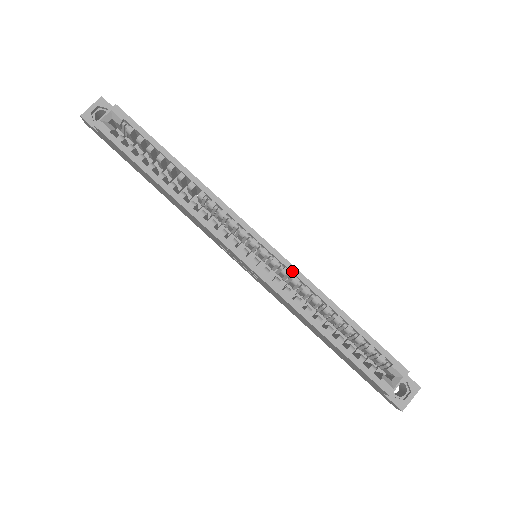
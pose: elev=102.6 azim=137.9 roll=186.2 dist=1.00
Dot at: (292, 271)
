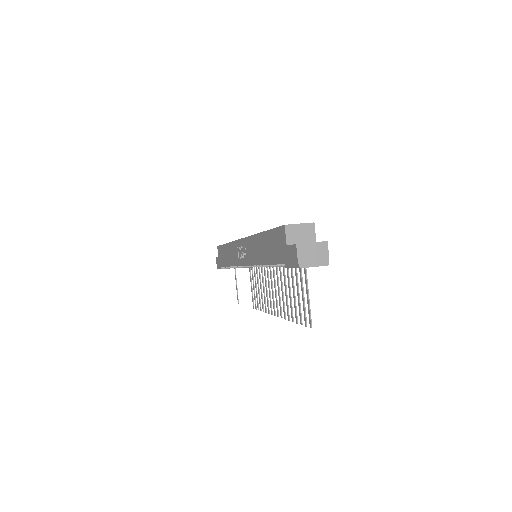
Dot at: occluded
